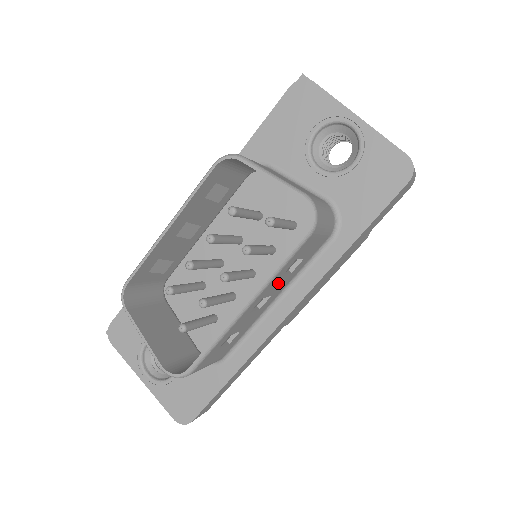
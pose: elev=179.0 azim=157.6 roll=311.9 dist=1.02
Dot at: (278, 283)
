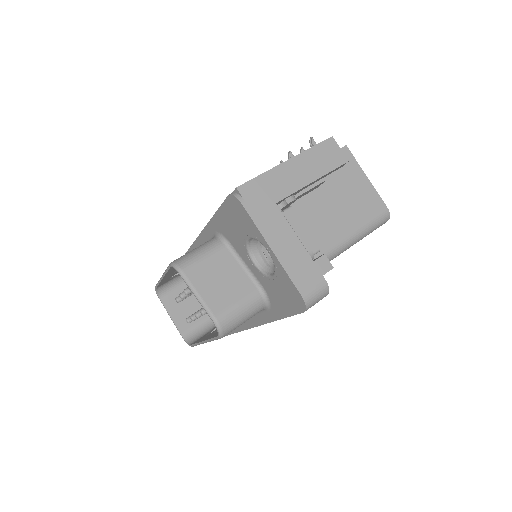
Dot at: occluded
